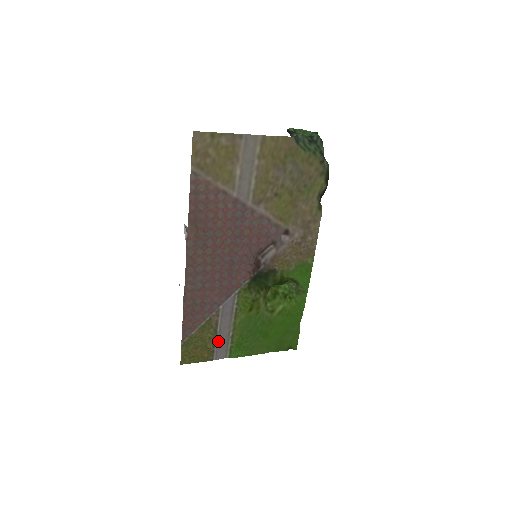
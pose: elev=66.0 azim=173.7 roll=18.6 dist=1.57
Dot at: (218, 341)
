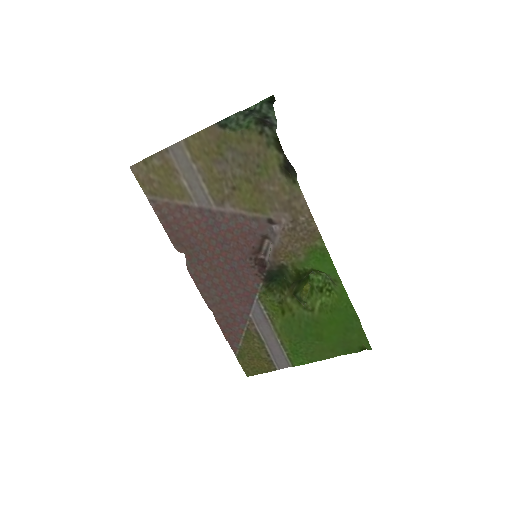
Dot at: (270, 350)
